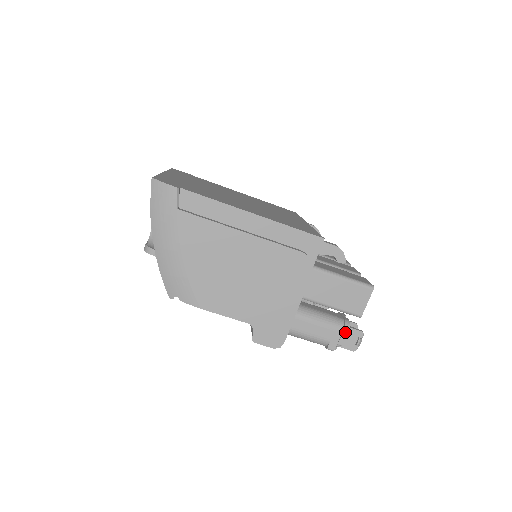
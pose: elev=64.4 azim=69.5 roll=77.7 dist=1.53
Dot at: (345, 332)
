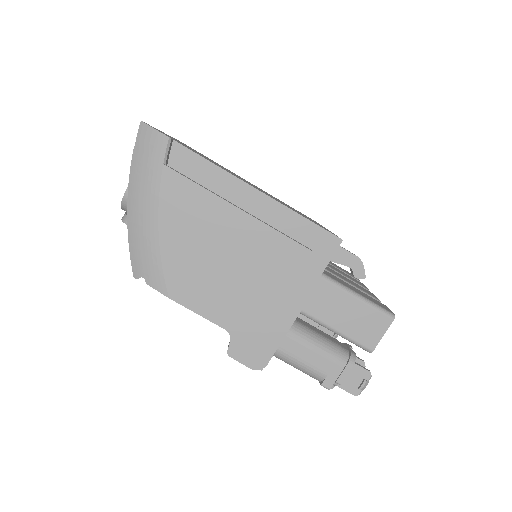
Dot at: (348, 368)
